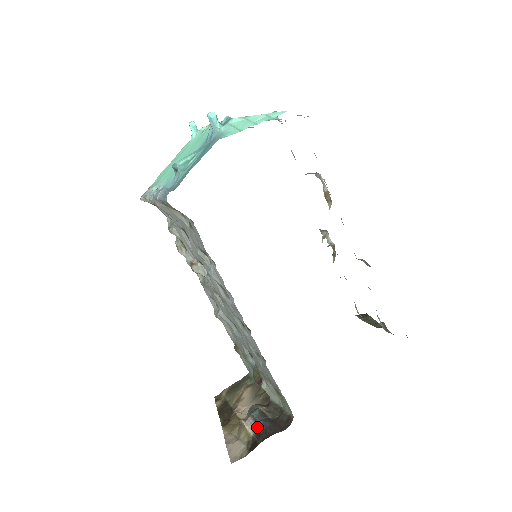
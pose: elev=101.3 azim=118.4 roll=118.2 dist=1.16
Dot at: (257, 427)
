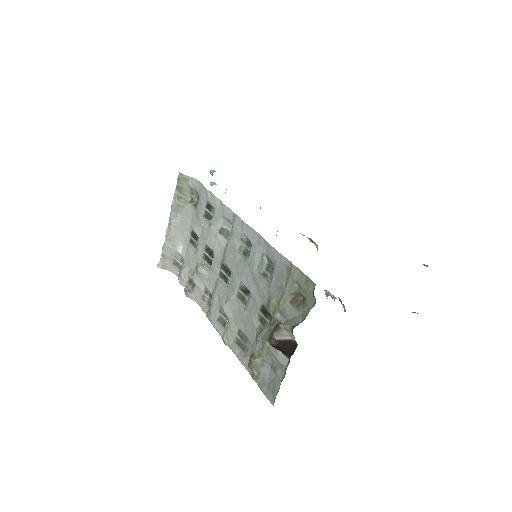
Dot at: (275, 320)
